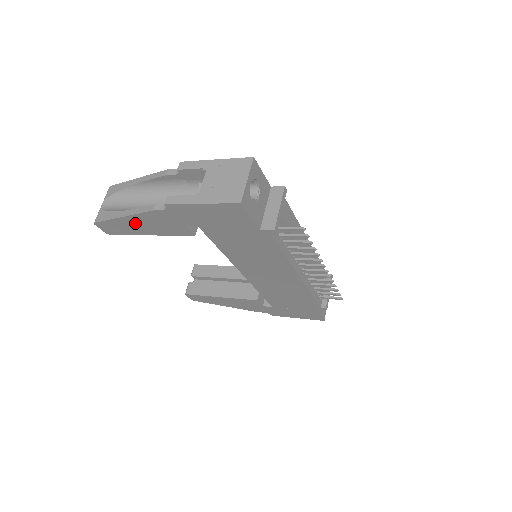
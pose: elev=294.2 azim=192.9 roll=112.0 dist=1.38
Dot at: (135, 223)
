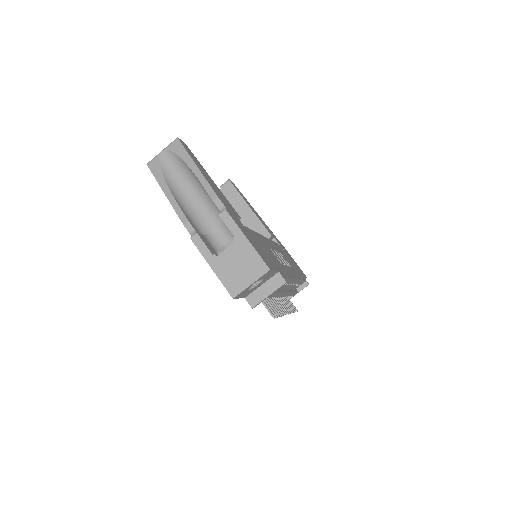
Dot at: occluded
